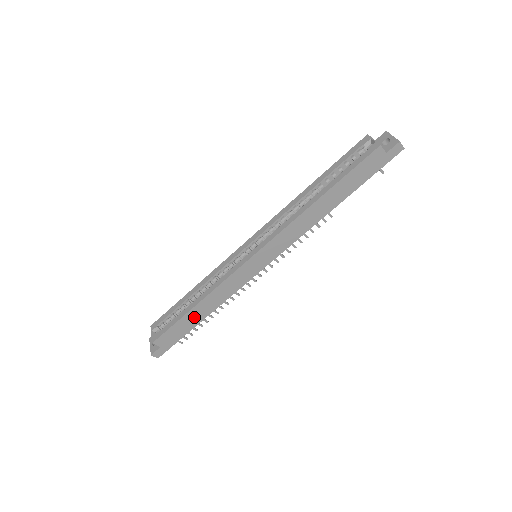
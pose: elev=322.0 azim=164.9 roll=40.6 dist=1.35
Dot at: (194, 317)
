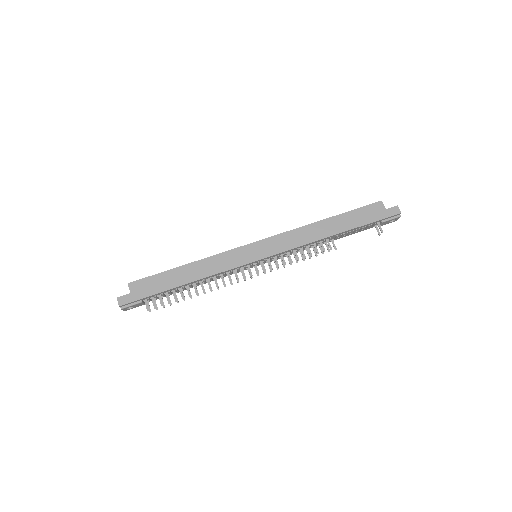
Dot at: (177, 277)
